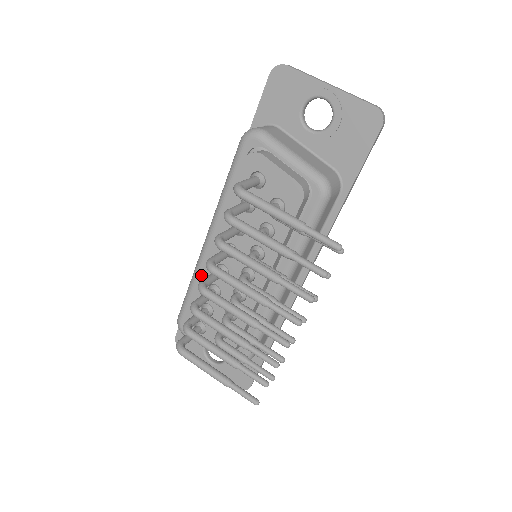
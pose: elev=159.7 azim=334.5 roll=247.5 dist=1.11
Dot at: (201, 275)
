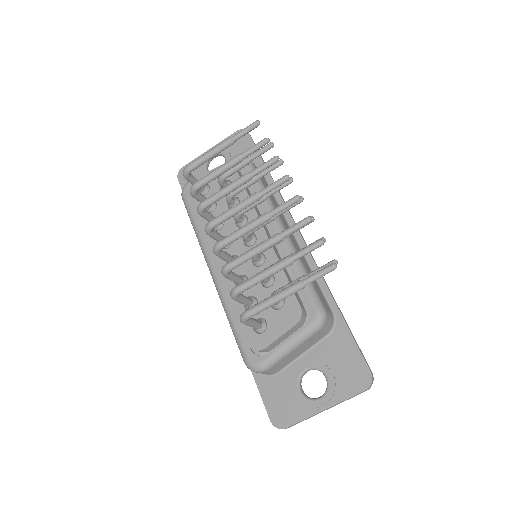
Dot at: (227, 295)
